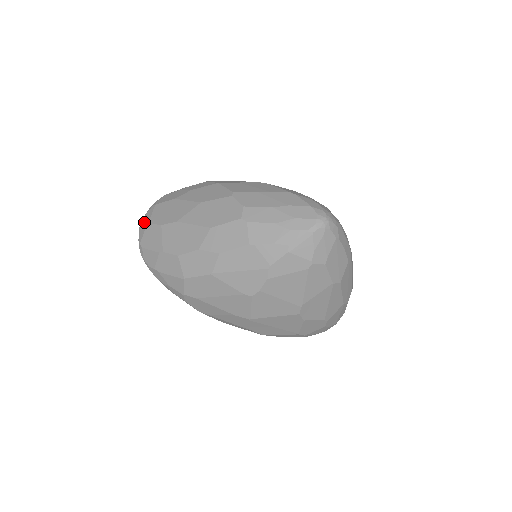
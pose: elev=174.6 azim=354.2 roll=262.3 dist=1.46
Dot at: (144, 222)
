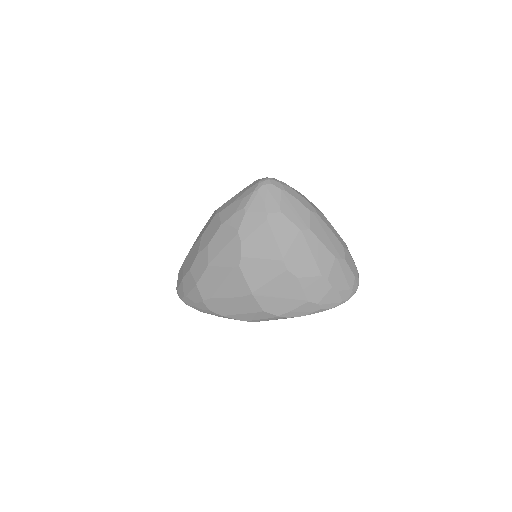
Dot at: occluded
